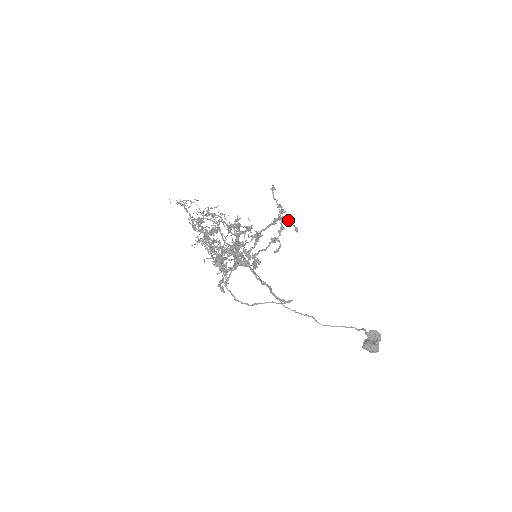
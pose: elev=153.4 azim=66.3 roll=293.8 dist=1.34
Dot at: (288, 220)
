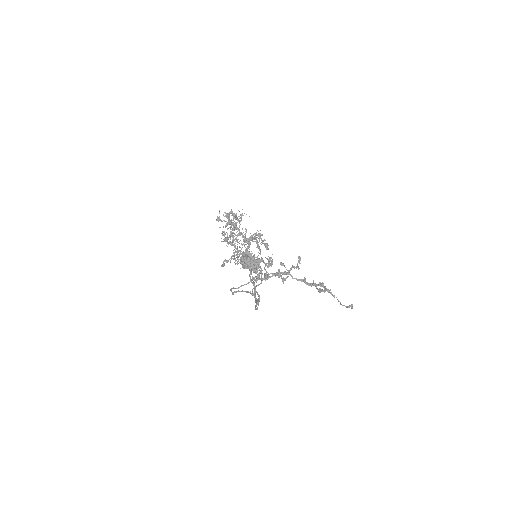
Dot at: (322, 289)
